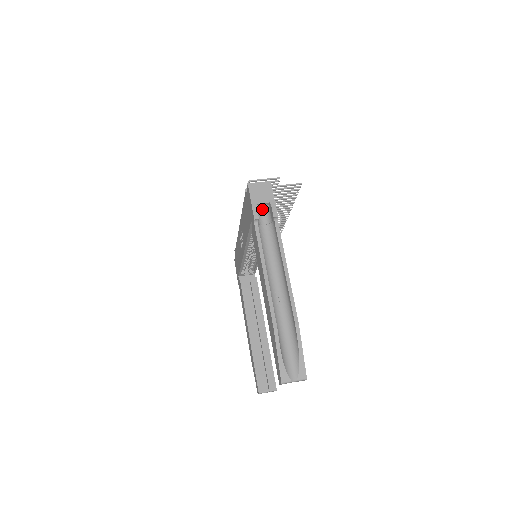
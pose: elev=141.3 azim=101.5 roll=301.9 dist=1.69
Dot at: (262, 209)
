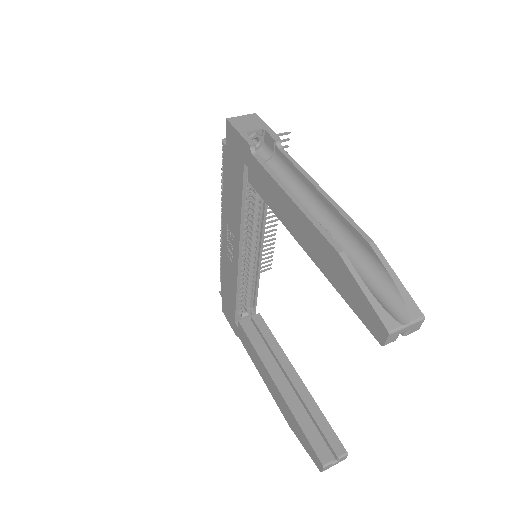
Dot at: occluded
